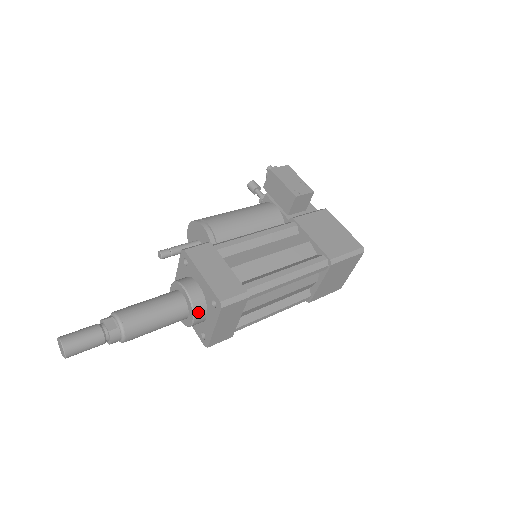
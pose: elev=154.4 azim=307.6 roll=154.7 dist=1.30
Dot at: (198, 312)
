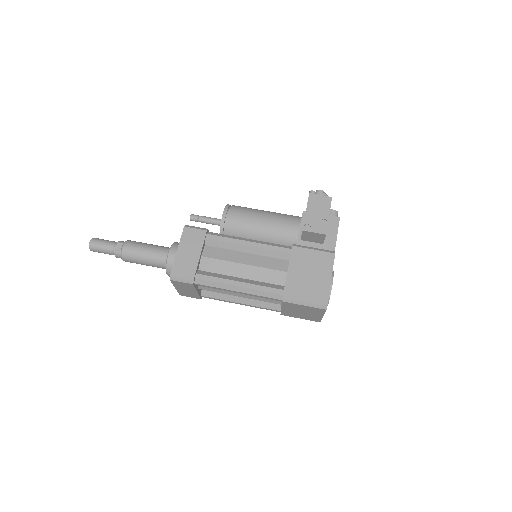
Dot at: (170, 271)
